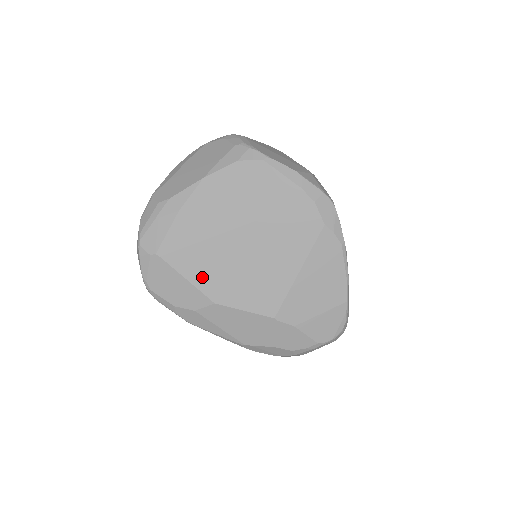
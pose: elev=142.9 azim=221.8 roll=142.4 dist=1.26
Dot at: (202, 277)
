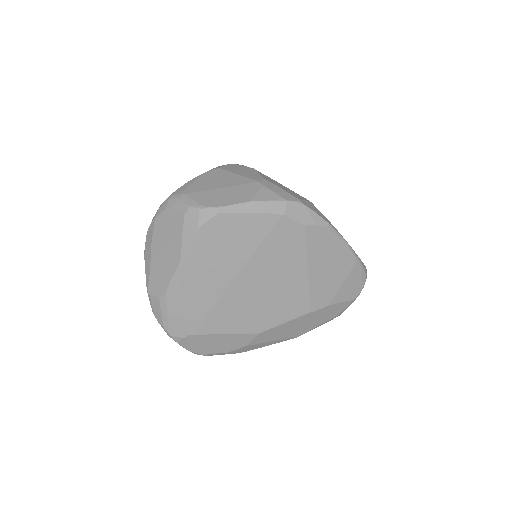
Dot at: (236, 325)
